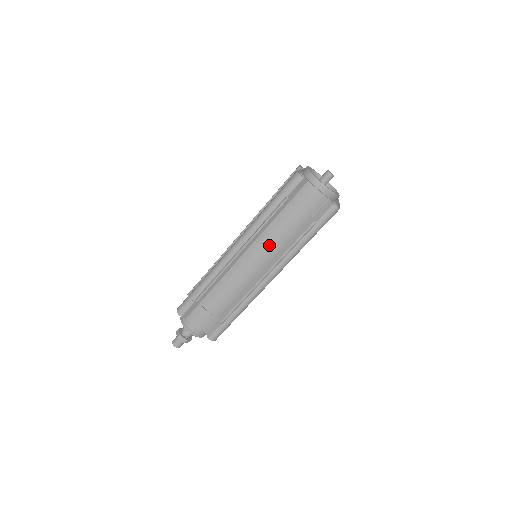
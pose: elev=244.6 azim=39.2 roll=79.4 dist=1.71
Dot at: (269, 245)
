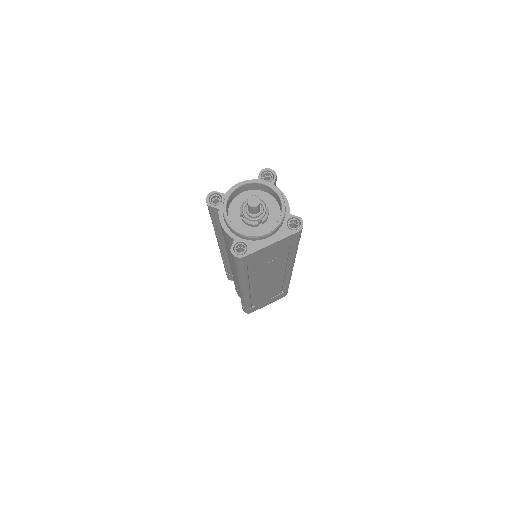
Dot at: (229, 258)
